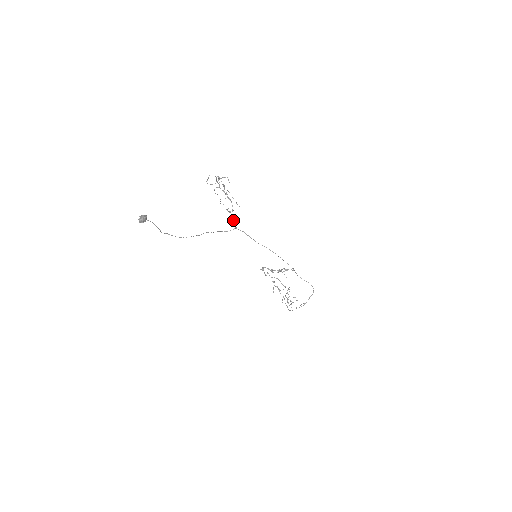
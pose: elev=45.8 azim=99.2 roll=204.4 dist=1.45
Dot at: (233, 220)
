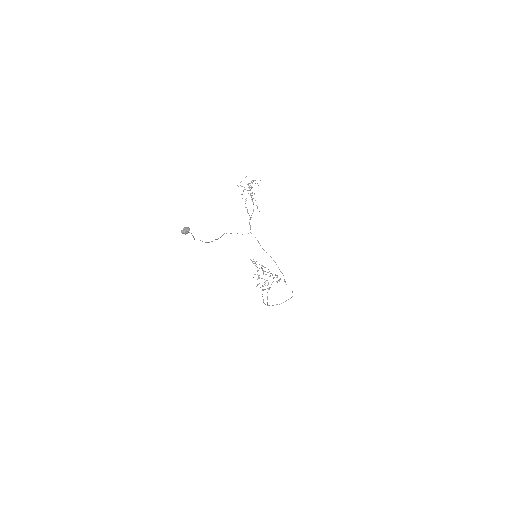
Dot at: (249, 222)
